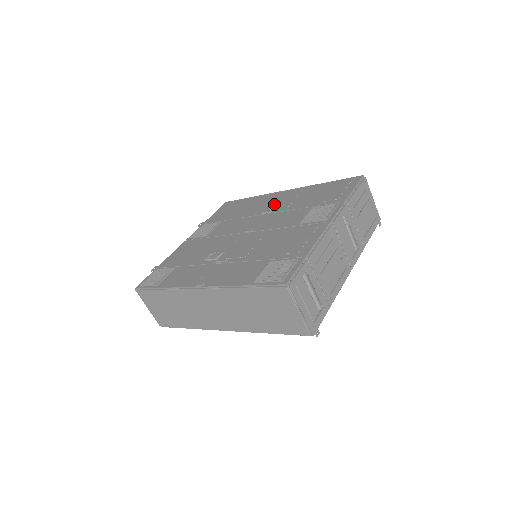
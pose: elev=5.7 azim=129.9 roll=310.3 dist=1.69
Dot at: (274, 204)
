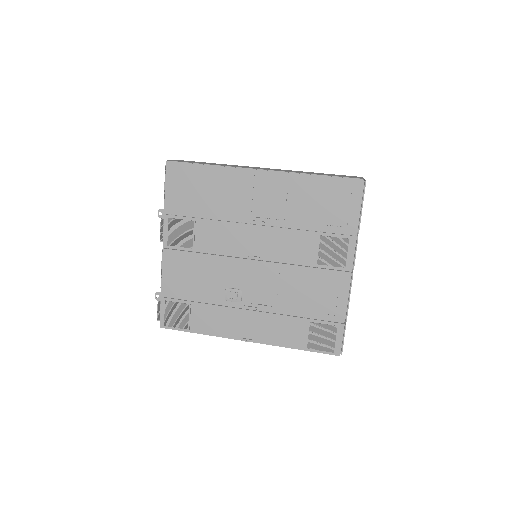
Dot at: (260, 204)
